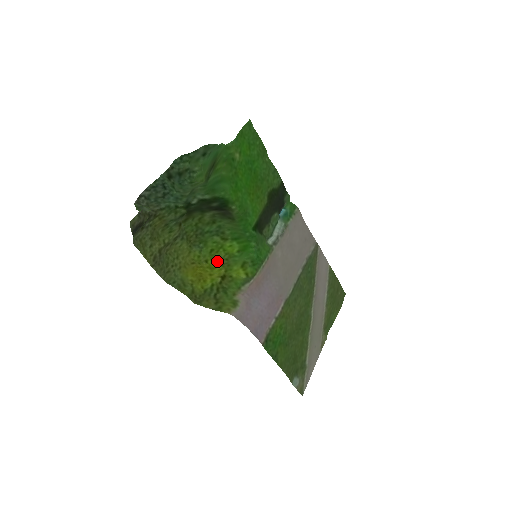
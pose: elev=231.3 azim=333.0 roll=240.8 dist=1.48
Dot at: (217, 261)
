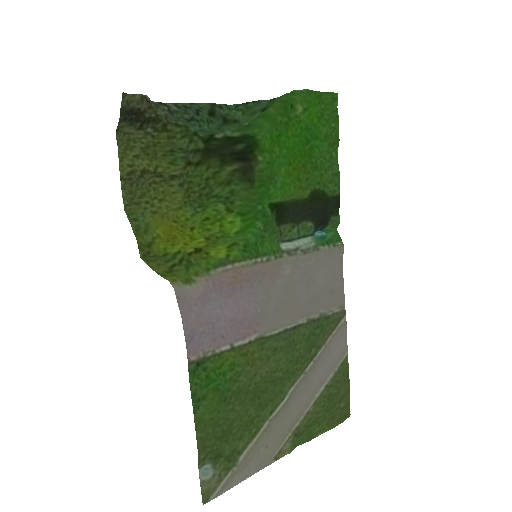
Dot at: (204, 234)
